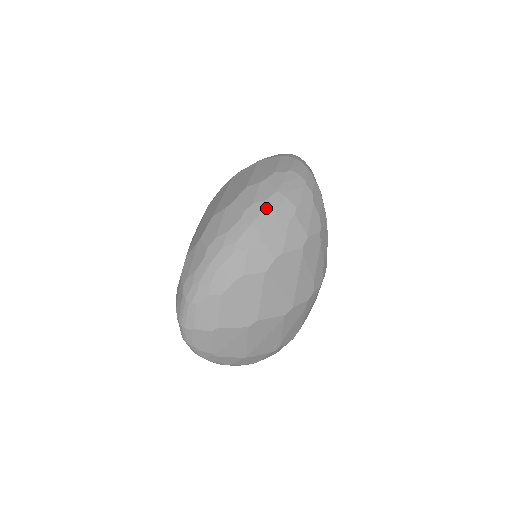
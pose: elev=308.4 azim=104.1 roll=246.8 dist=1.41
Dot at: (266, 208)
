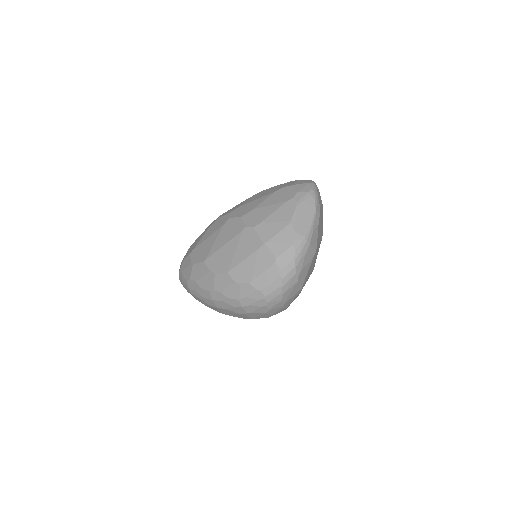
Dot at: (226, 302)
